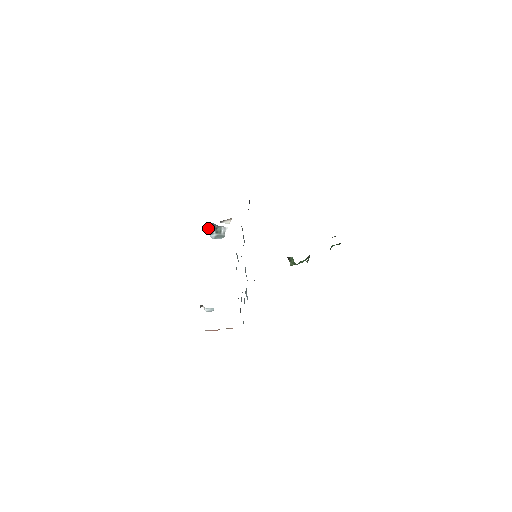
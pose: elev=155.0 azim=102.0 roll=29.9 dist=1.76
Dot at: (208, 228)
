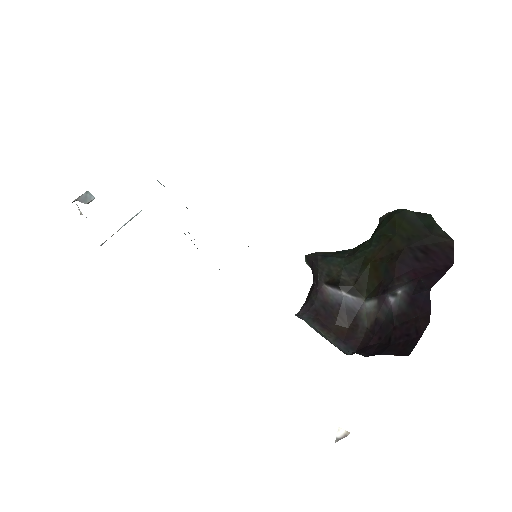
Dot at: occluded
